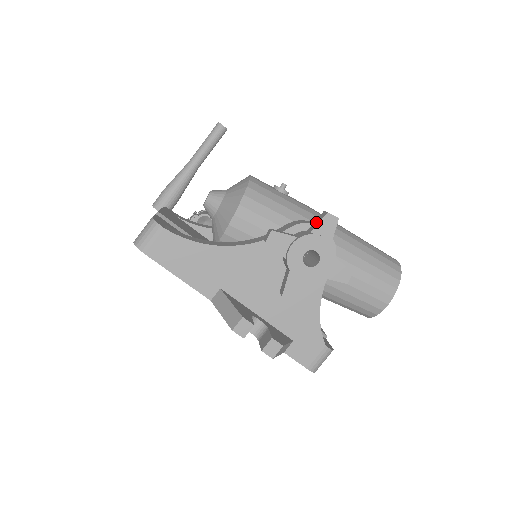
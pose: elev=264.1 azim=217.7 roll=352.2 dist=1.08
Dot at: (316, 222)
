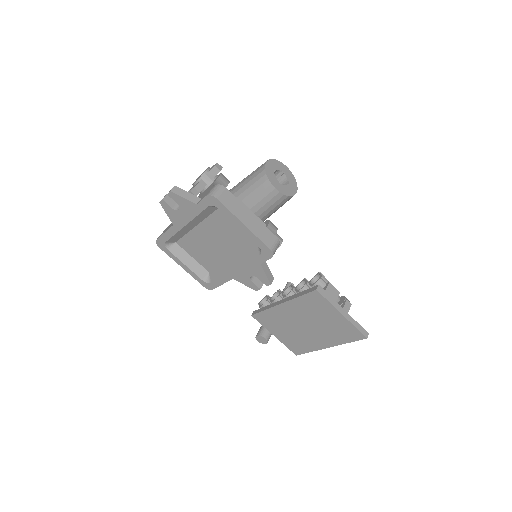
Dot at: occluded
